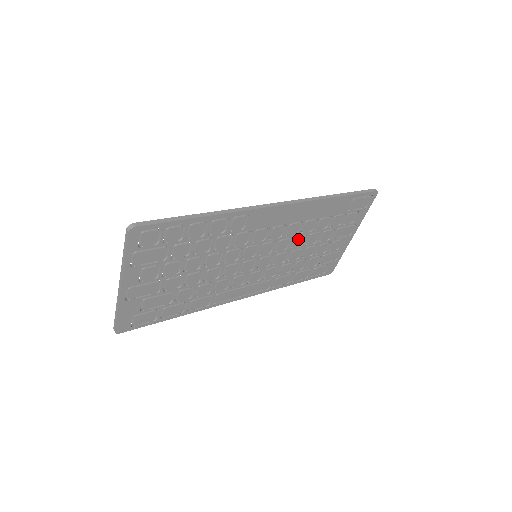
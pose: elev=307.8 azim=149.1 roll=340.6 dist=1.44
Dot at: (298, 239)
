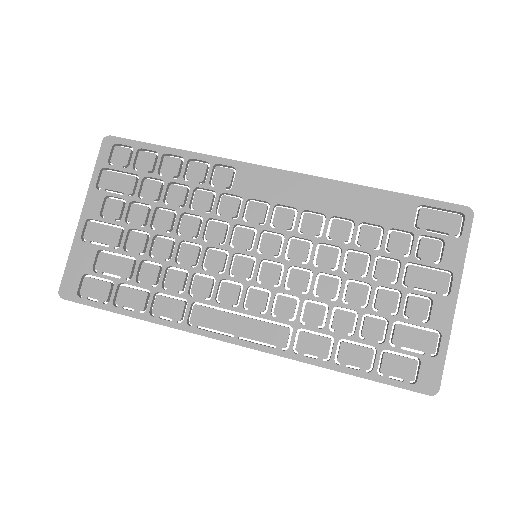
Dot at: (326, 251)
